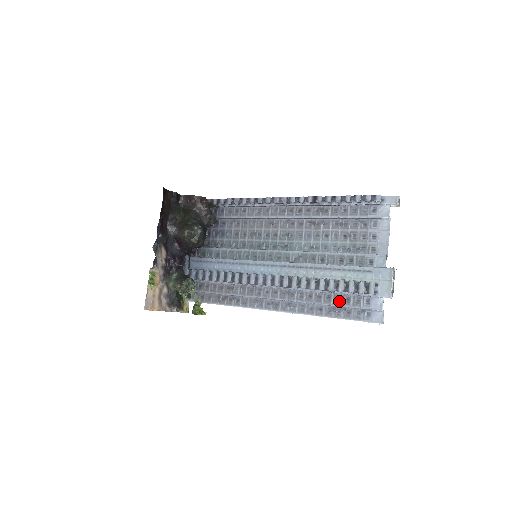
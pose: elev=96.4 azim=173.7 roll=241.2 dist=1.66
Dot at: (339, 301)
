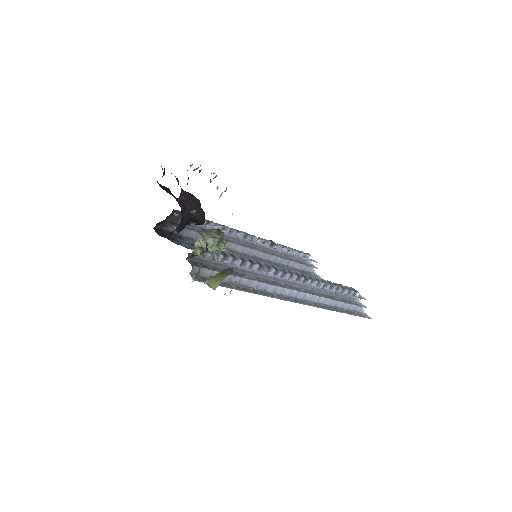
Dot at: (340, 300)
